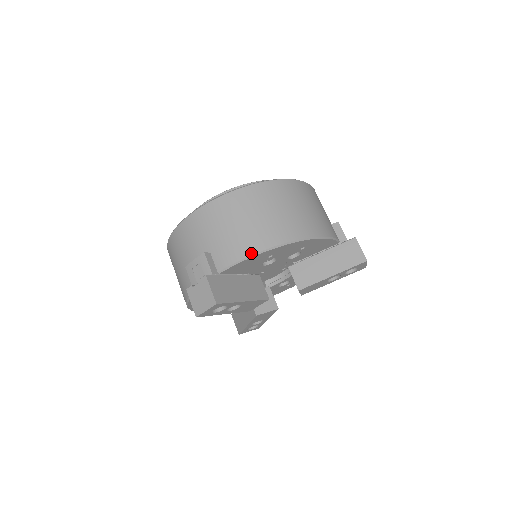
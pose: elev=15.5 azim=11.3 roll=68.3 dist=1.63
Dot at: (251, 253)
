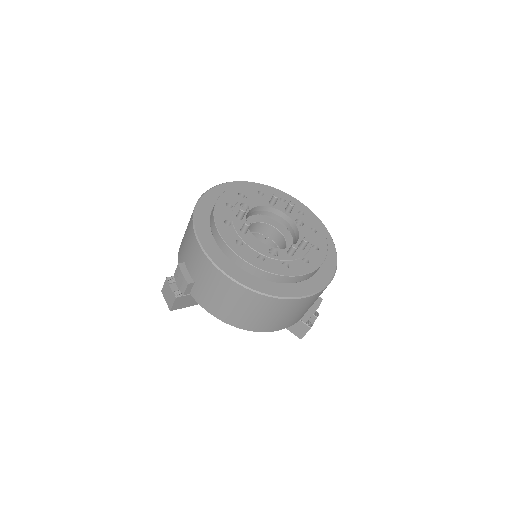
Dot at: (213, 314)
